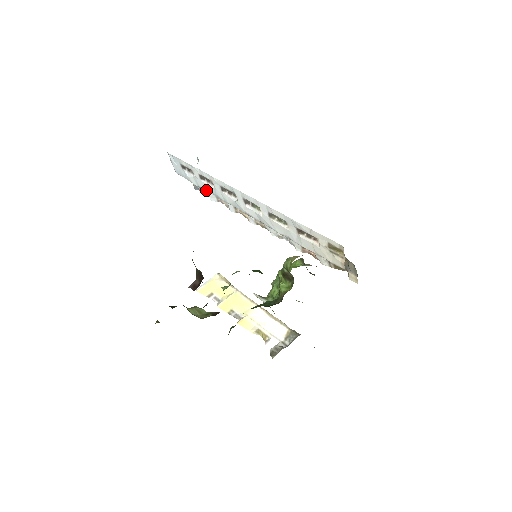
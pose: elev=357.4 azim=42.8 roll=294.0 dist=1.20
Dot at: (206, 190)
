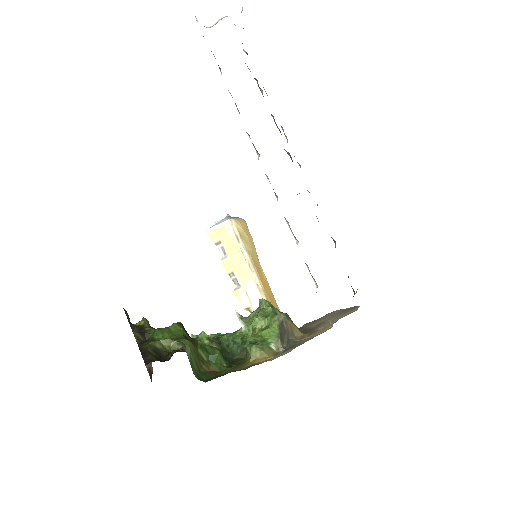
Dot at: occluded
